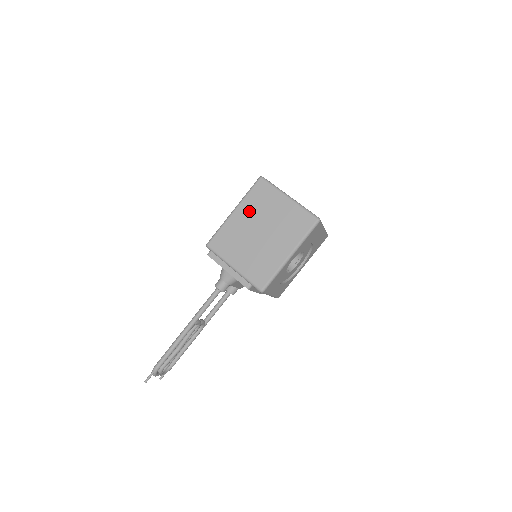
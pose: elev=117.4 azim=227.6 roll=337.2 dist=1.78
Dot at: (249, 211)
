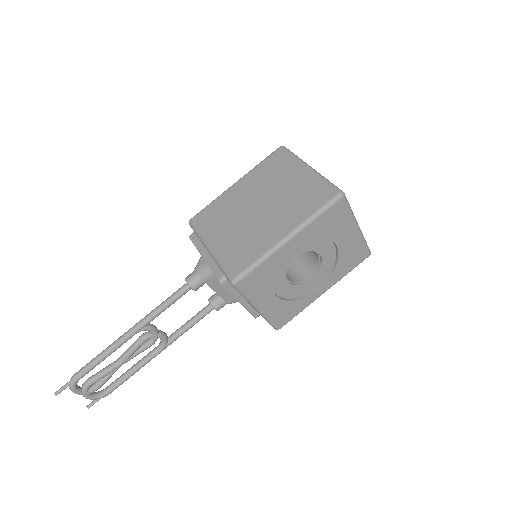
Dot at: (253, 182)
